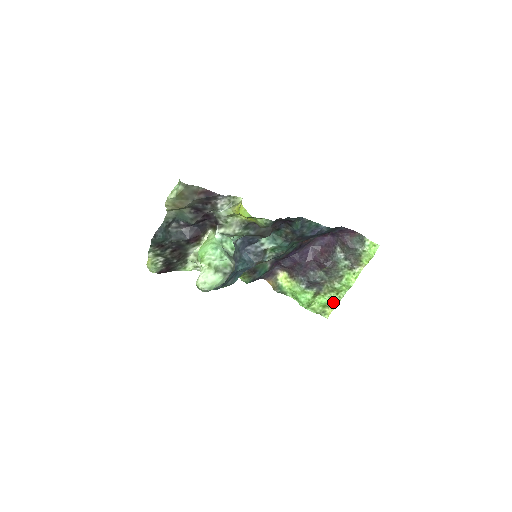
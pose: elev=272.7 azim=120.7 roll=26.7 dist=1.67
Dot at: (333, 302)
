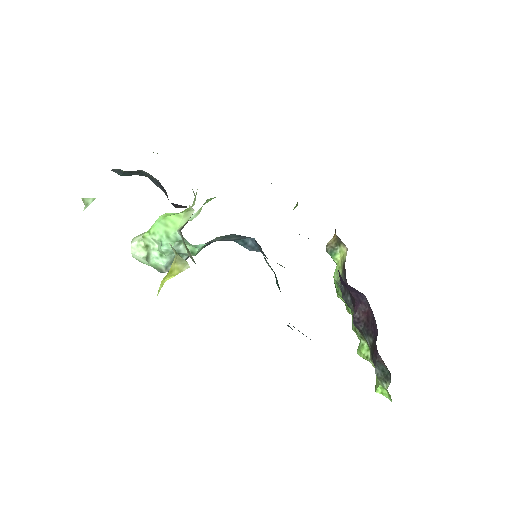
Dot at: occluded
